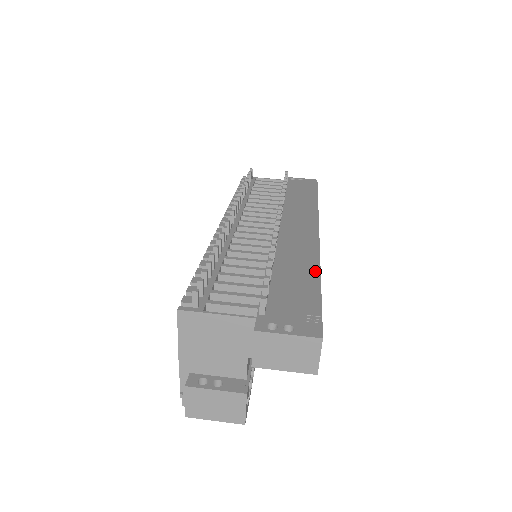
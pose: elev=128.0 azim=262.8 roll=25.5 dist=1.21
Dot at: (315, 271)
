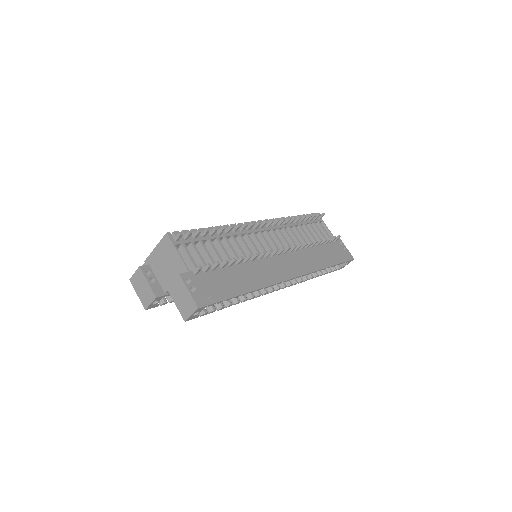
Dot at: (251, 288)
